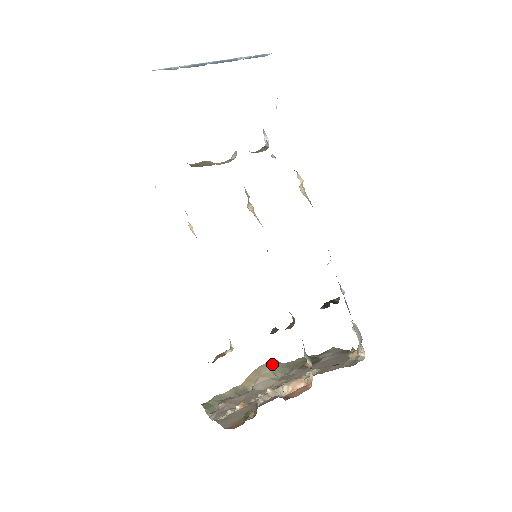
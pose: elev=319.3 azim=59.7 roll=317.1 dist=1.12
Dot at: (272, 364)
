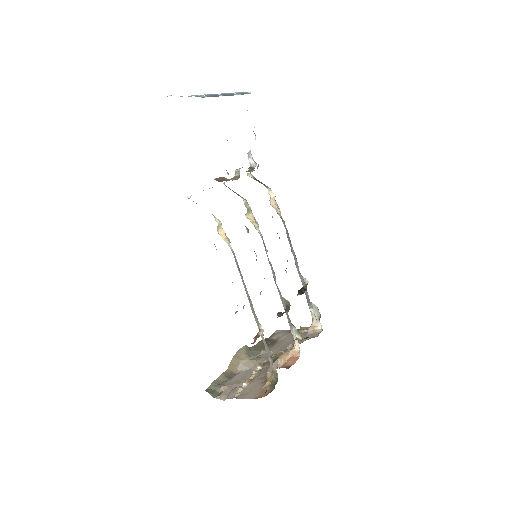
Dot at: (245, 349)
